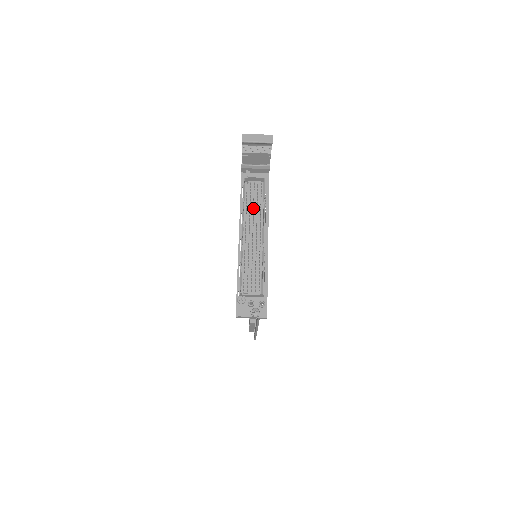
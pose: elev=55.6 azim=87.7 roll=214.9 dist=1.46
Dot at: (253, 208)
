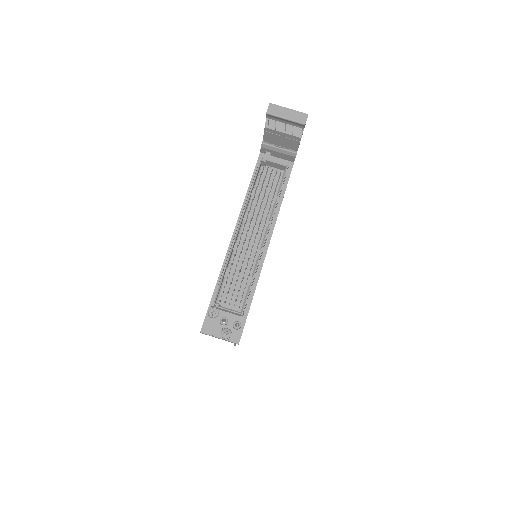
Dot at: (261, 201)
